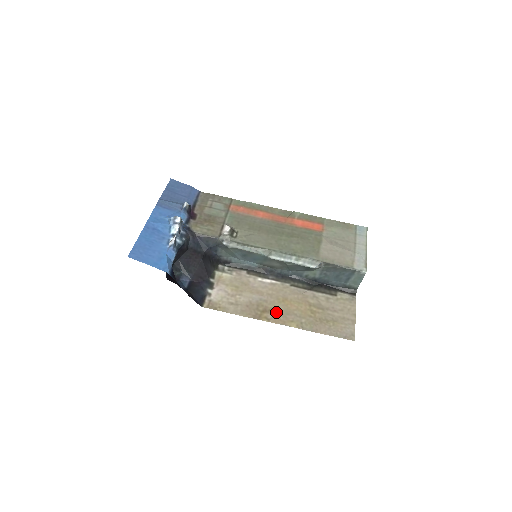
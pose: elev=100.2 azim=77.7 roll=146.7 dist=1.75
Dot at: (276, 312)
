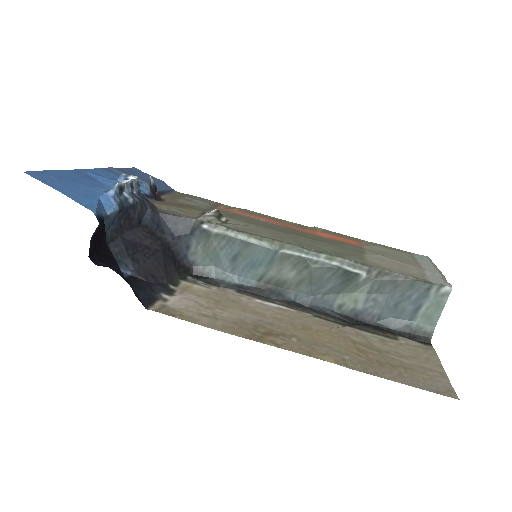
Dot at: (291, 338)
